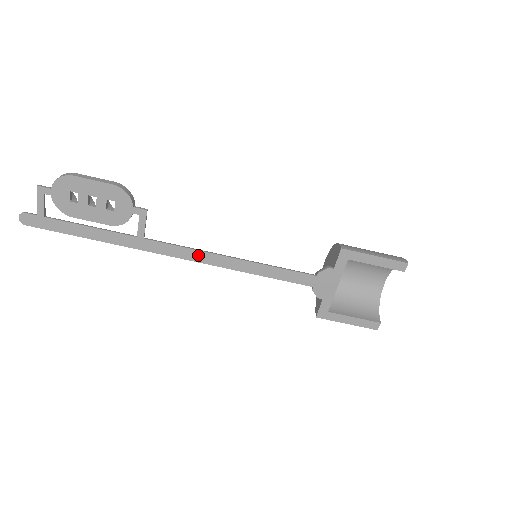
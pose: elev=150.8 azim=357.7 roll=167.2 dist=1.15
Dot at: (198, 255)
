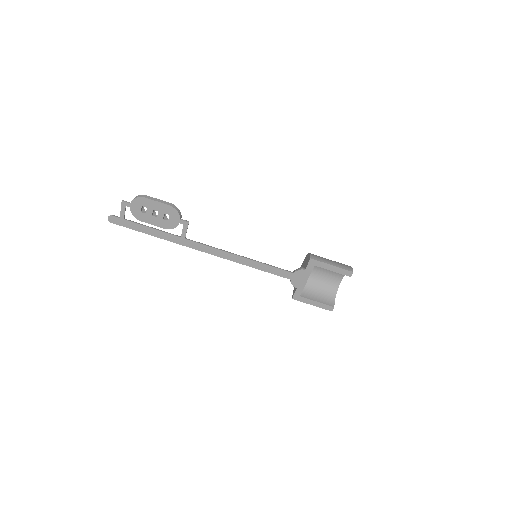
Dot at: (218, 252)
